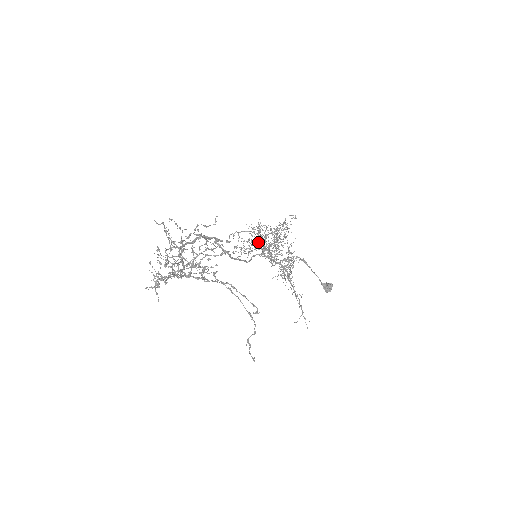
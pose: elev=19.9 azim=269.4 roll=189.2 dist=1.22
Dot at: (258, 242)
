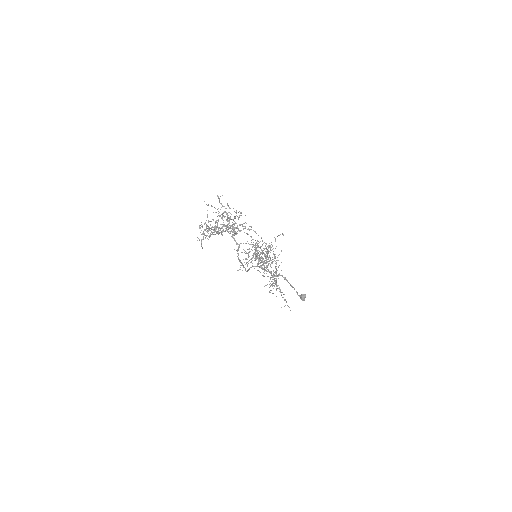
Dot at: (256, 253)
